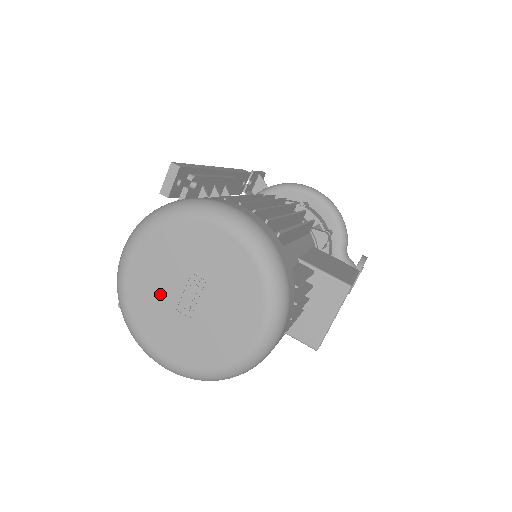
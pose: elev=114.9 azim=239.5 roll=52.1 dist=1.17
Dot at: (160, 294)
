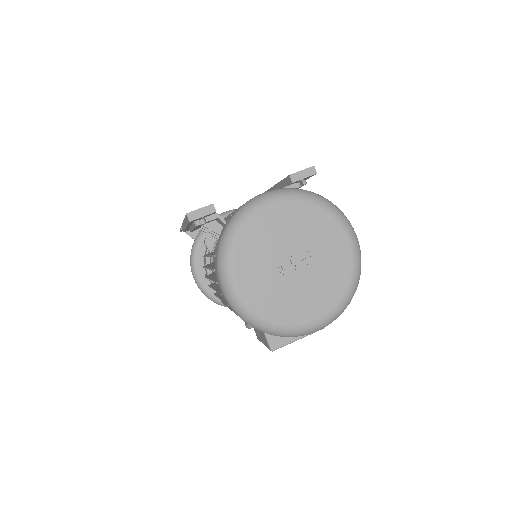
Dot at: (275, 244)
